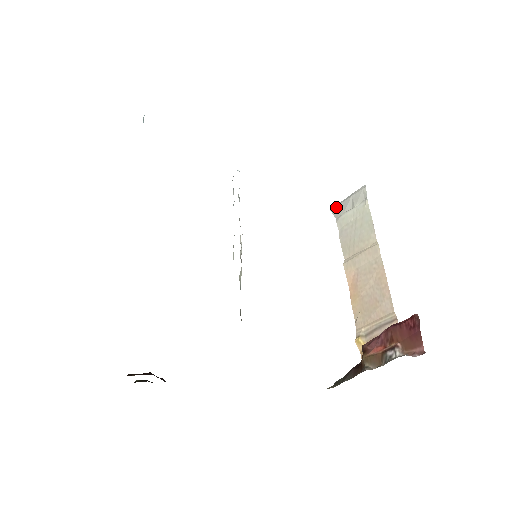
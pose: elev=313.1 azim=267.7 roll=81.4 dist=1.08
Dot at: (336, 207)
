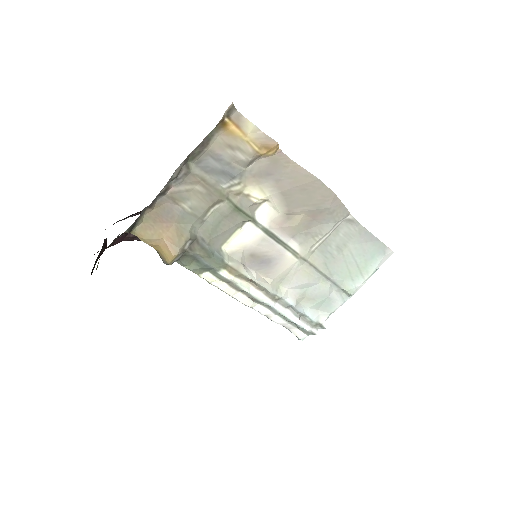
Dot at: occluded
